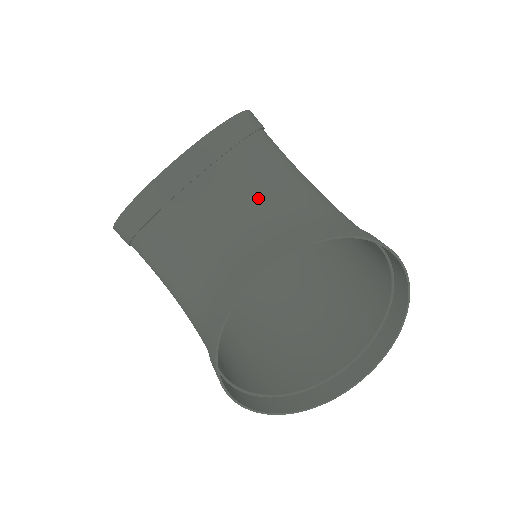
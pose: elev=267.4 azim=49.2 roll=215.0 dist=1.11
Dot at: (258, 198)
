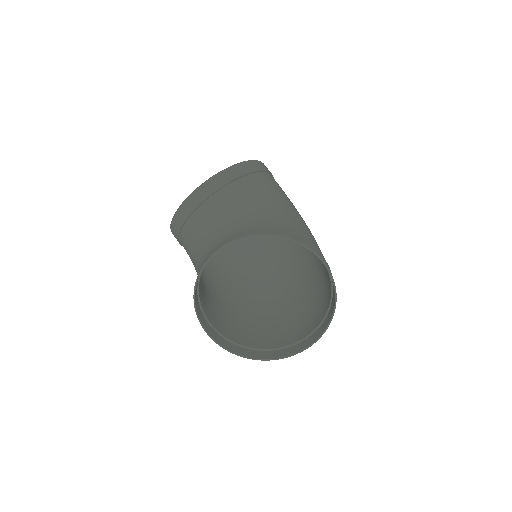
Dot at: (236, 214)
